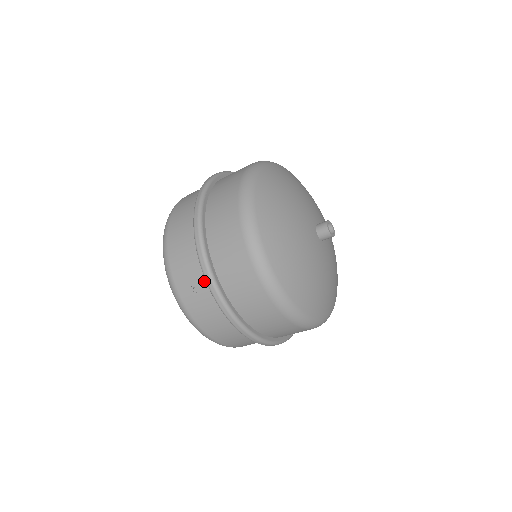
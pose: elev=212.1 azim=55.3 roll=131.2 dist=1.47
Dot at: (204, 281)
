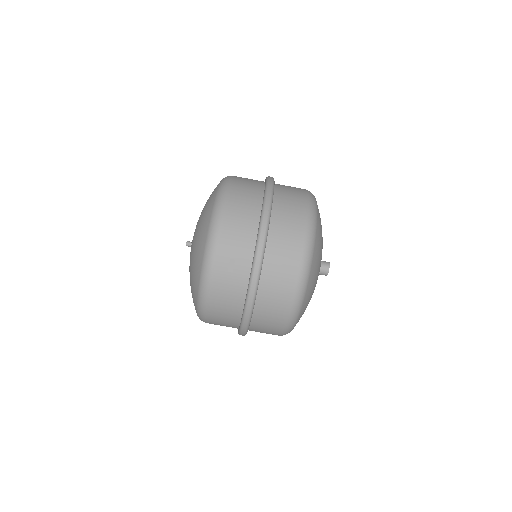
Dot at: (247, 267)
